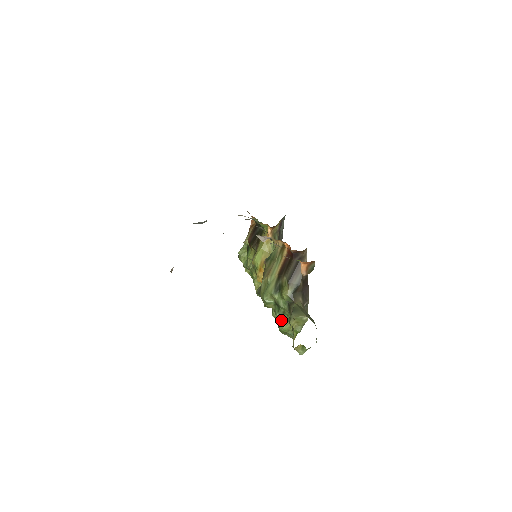
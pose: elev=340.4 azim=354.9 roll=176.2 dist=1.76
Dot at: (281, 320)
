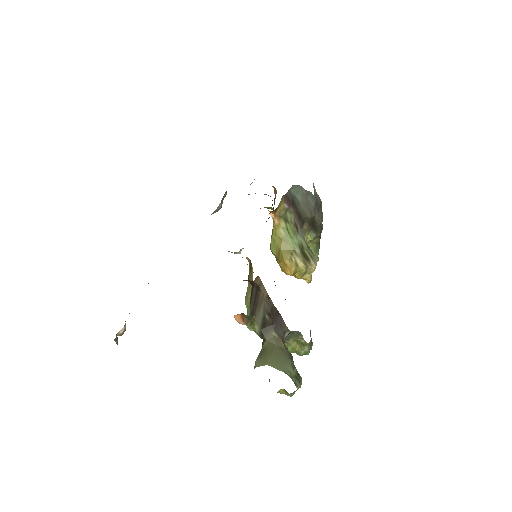
Dot at: occluded
